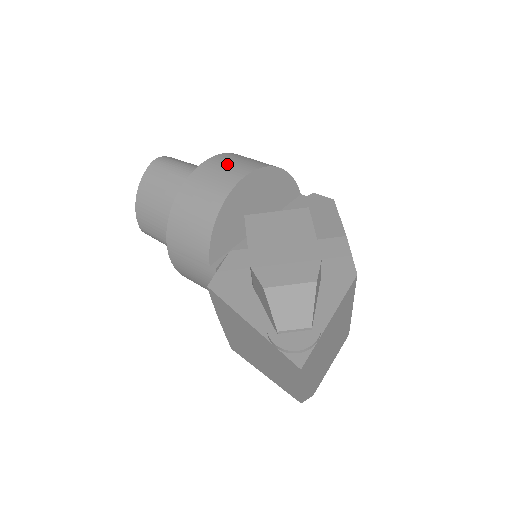
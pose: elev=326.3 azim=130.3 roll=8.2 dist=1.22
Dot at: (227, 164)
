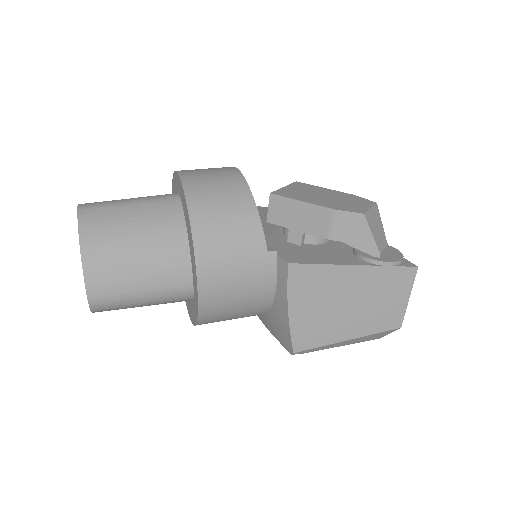
Dot at: (203, 169)
